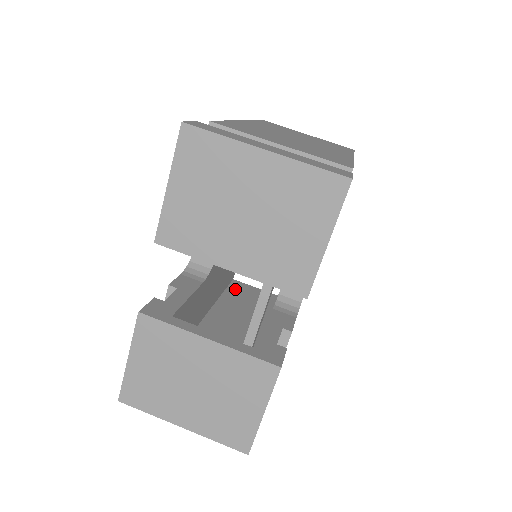
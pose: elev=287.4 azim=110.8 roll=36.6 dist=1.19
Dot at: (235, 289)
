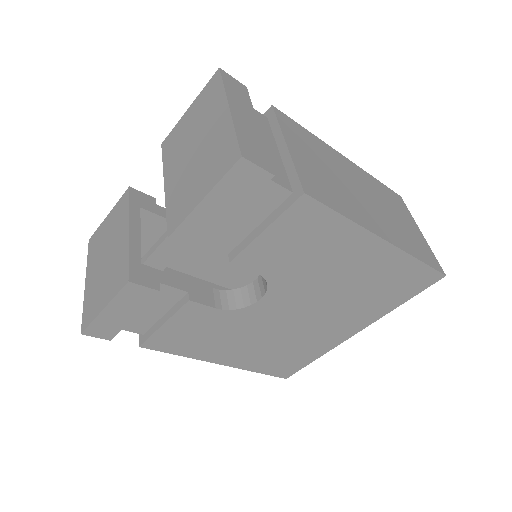
Dot at: occluded
